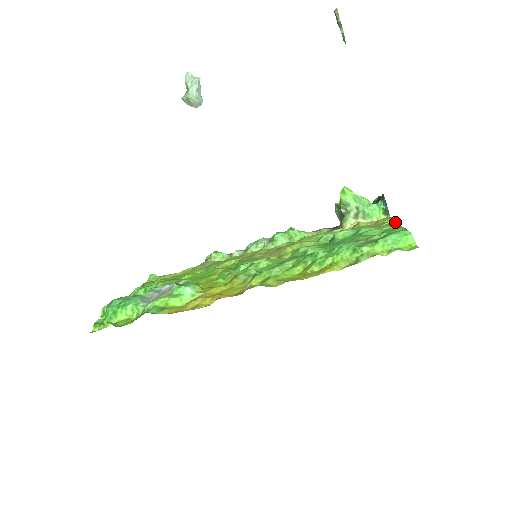
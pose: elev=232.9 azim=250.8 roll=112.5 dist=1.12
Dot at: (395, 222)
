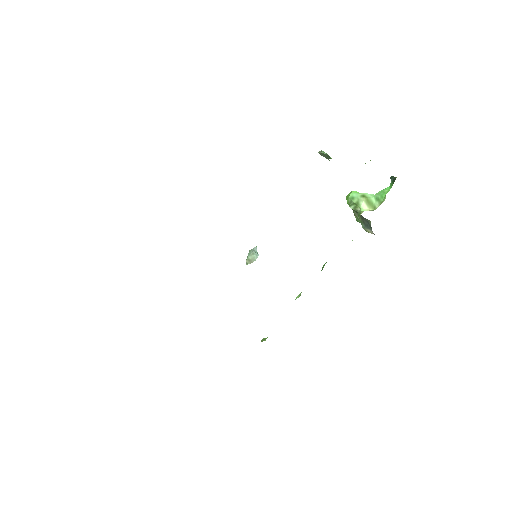
Dot at: occluded
